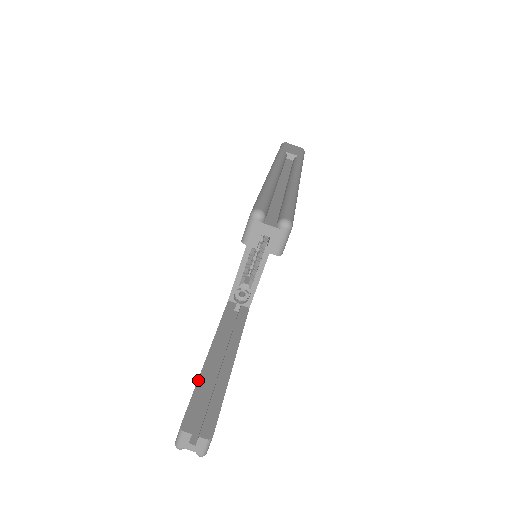
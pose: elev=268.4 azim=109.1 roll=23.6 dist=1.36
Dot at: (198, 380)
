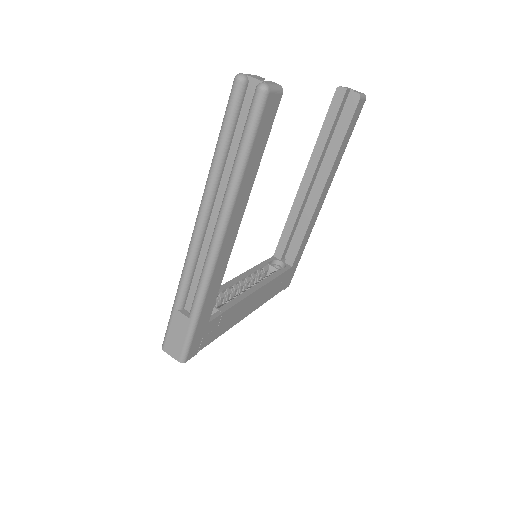
Dot at: occluded
